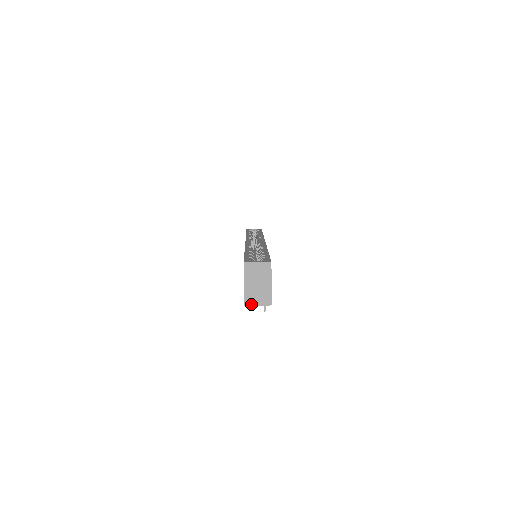
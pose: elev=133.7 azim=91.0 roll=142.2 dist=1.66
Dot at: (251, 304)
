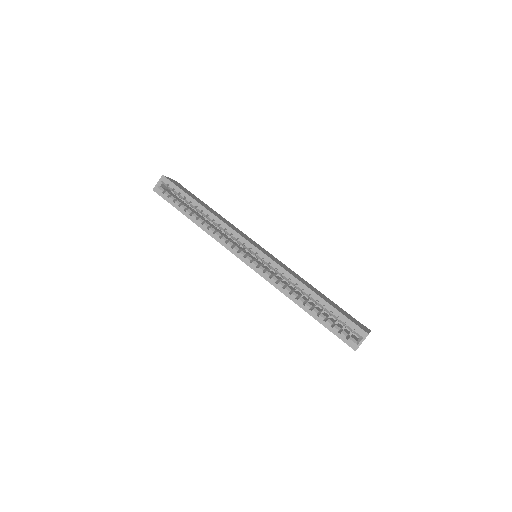
Dot at: occluded
